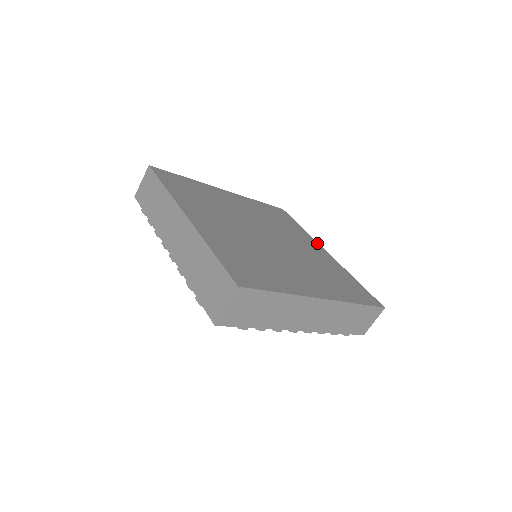
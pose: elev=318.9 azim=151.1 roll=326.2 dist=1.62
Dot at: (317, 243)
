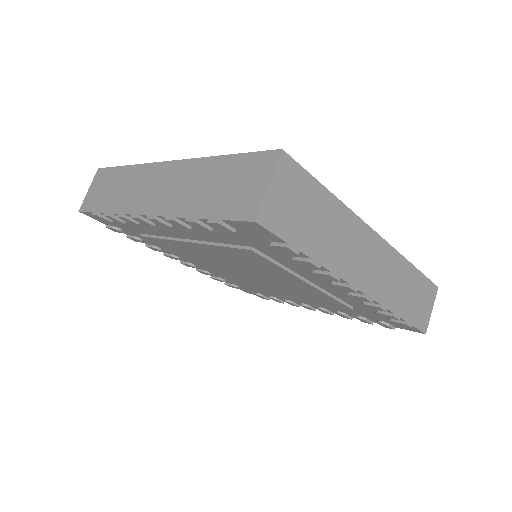
Dot at: occluded
